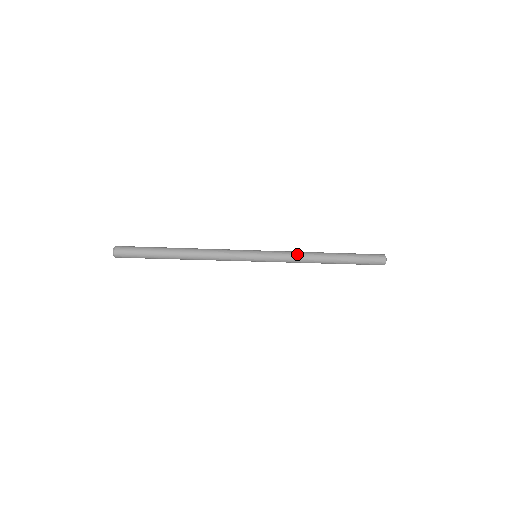
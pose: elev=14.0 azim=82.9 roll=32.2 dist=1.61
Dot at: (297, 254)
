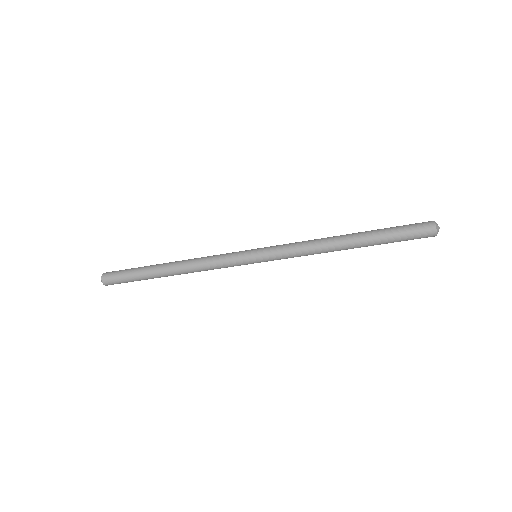
Dot at: (306, 241)
